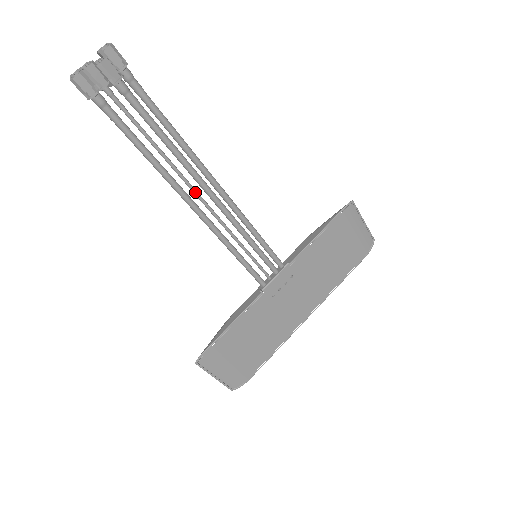
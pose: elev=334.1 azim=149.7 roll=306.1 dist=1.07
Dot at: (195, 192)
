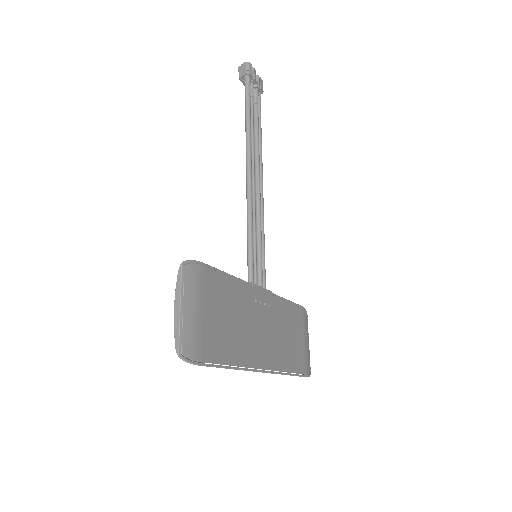
Dot at: occluded
